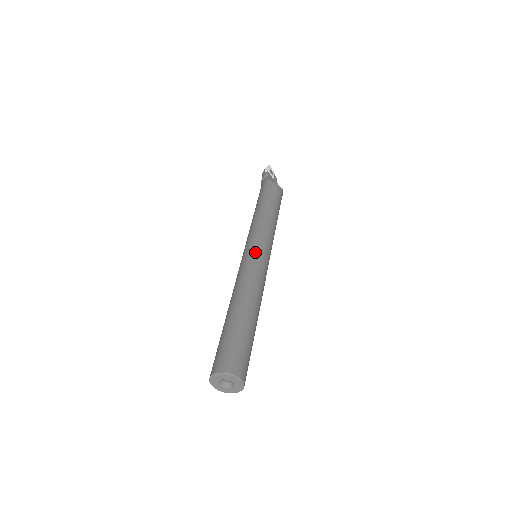
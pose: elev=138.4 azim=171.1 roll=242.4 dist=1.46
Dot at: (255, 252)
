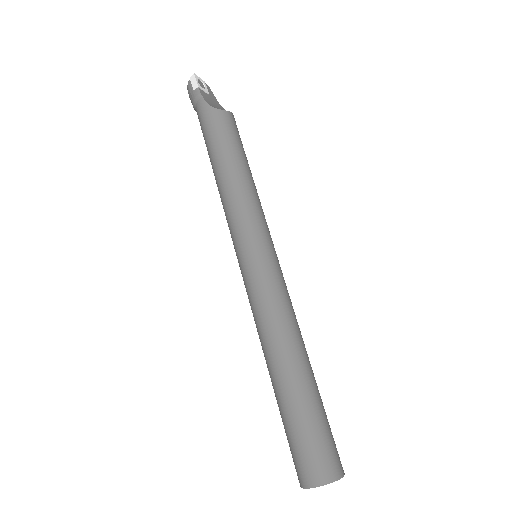
Dot at: (260, 262)
